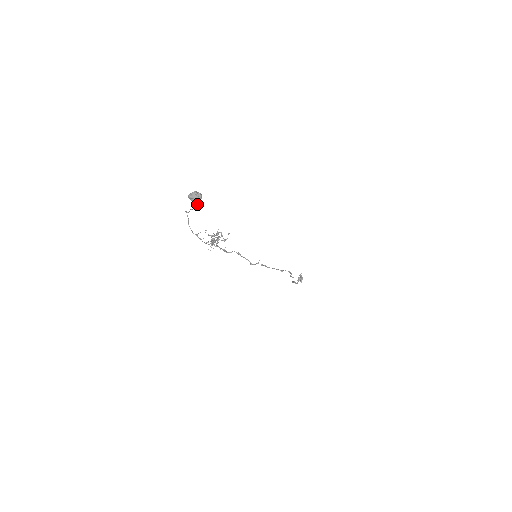
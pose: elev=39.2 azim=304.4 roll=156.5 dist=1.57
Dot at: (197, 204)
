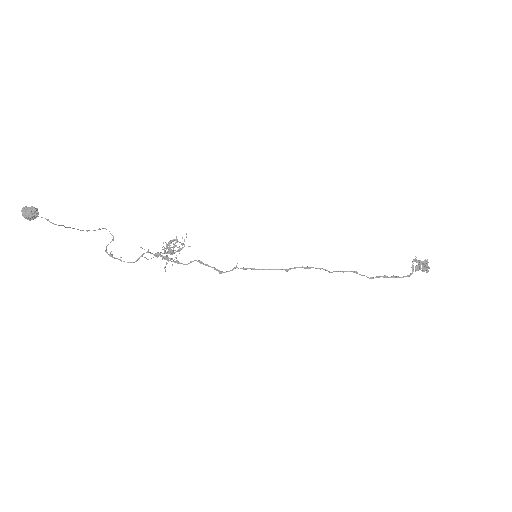
Dot at: (49, 221)
